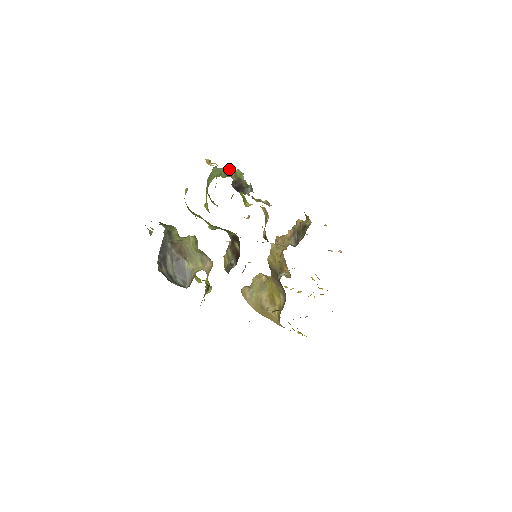
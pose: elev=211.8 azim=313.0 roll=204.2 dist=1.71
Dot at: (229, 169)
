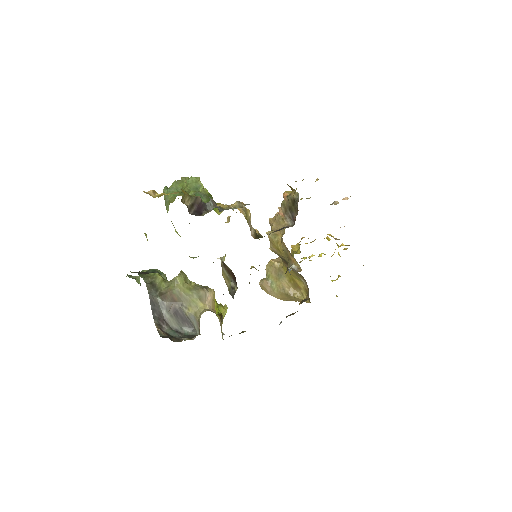
Dot at: (182, 178)
